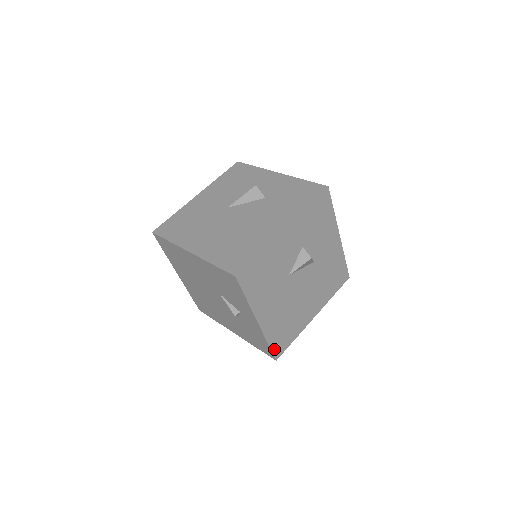
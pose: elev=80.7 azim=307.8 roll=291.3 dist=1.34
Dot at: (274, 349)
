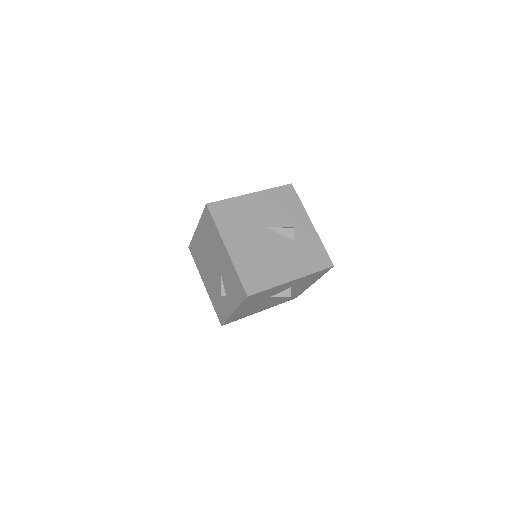
Dot at: (226, 322)
